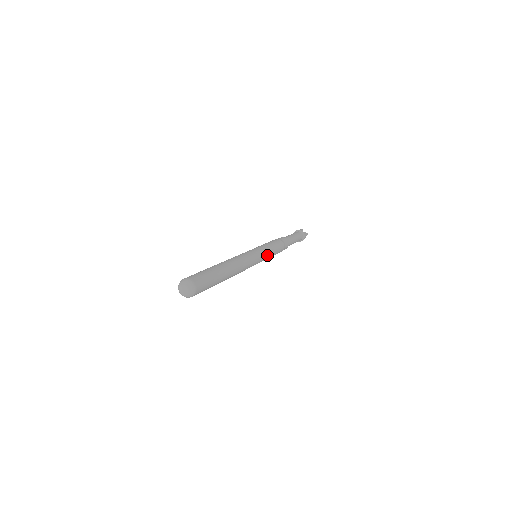
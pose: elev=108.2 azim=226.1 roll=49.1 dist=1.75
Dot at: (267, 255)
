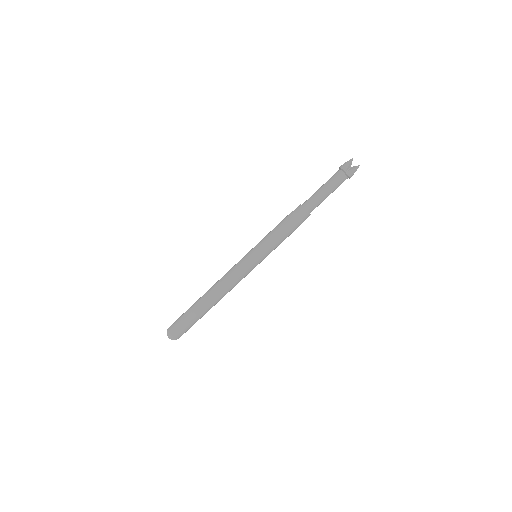
Dot at: (268, 254)
